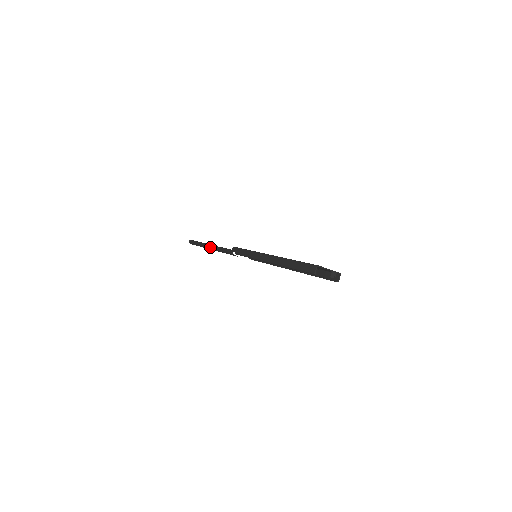
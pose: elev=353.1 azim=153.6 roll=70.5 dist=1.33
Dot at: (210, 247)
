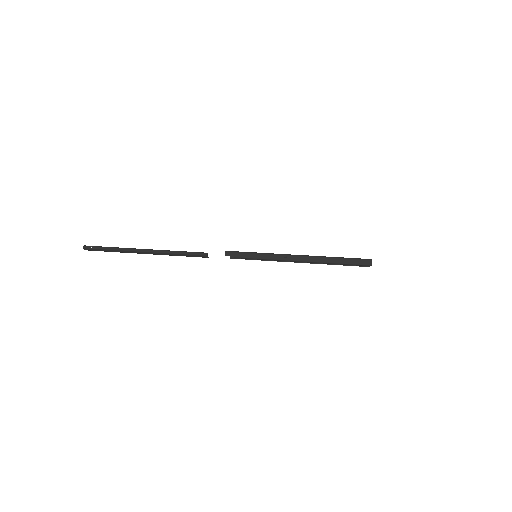
Dot at: (151, 252)
